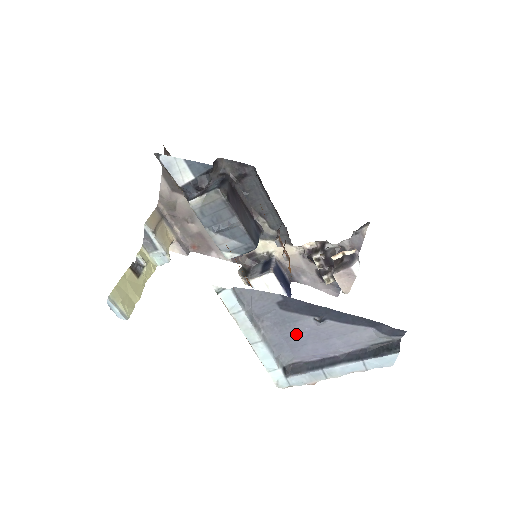
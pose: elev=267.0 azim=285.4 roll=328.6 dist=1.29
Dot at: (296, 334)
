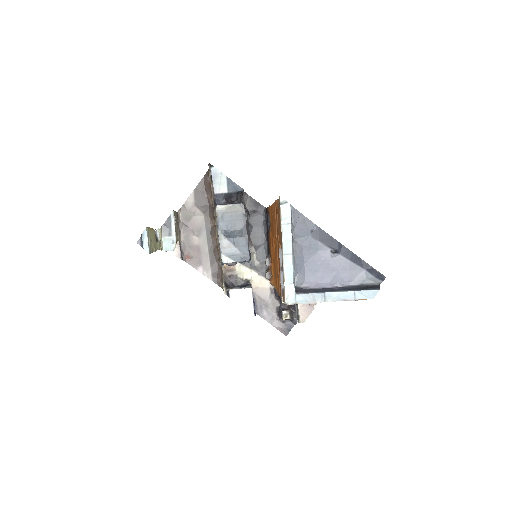
Dot at: (314, 261)
